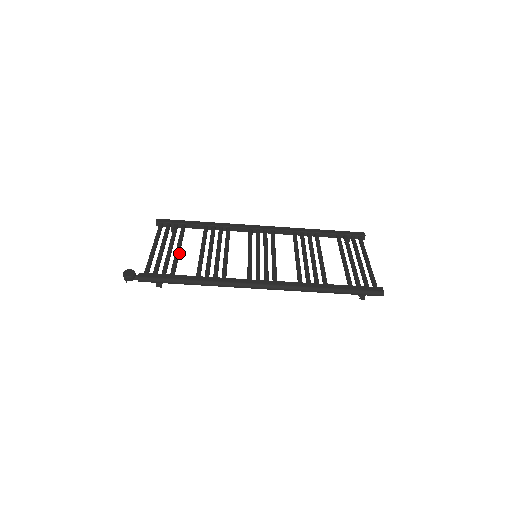
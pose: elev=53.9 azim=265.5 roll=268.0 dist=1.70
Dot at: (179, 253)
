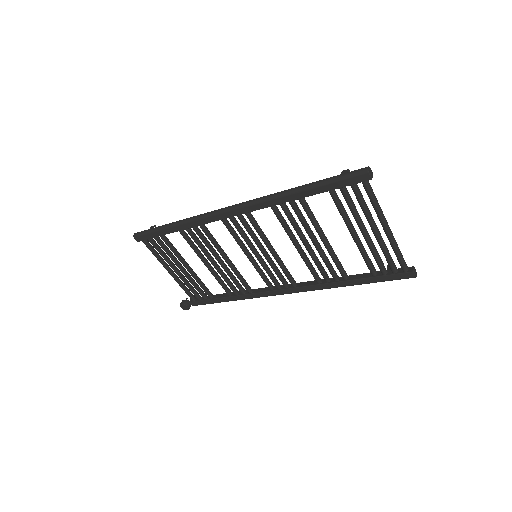
Dot at: (193, 273)
